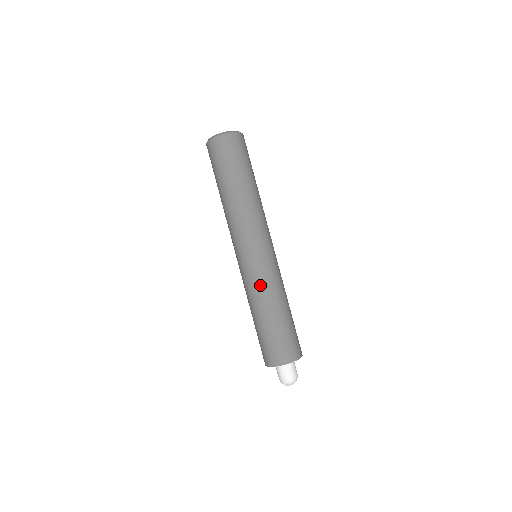
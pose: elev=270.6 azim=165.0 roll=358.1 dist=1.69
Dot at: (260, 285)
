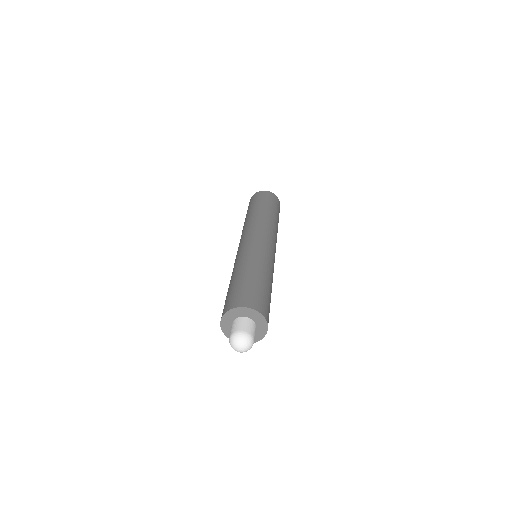
Dot at: (247, 255)
